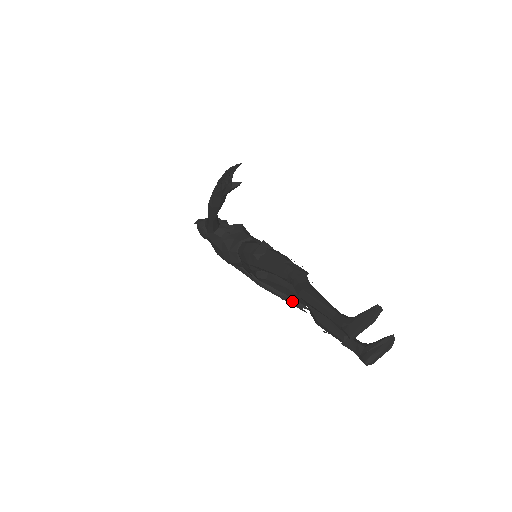
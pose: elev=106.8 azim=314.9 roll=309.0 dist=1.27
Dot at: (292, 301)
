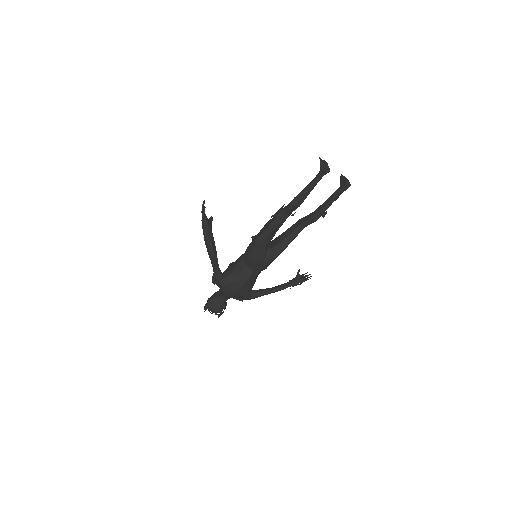
Dot at: (298, 281)
